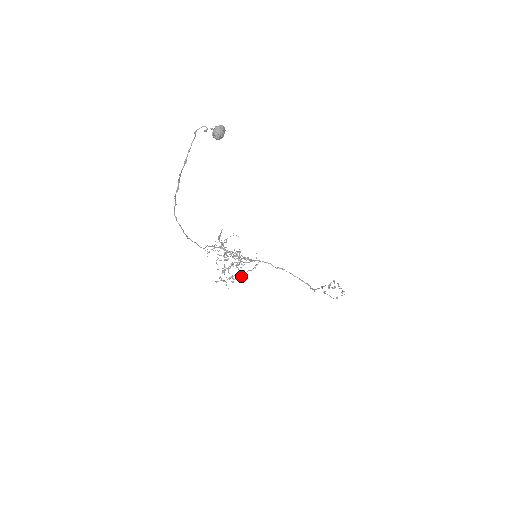
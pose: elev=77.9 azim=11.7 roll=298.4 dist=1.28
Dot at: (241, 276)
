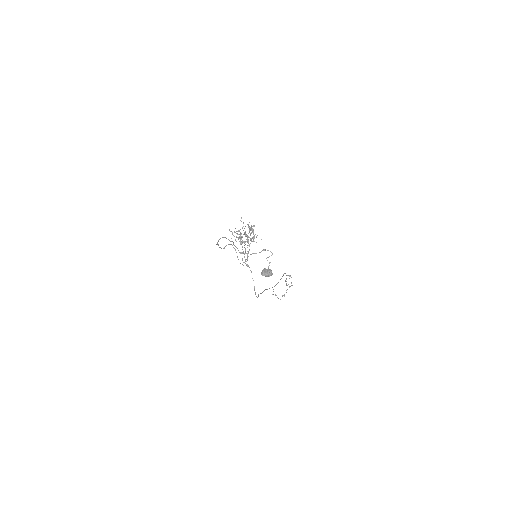
Dot at: (244, 242)
